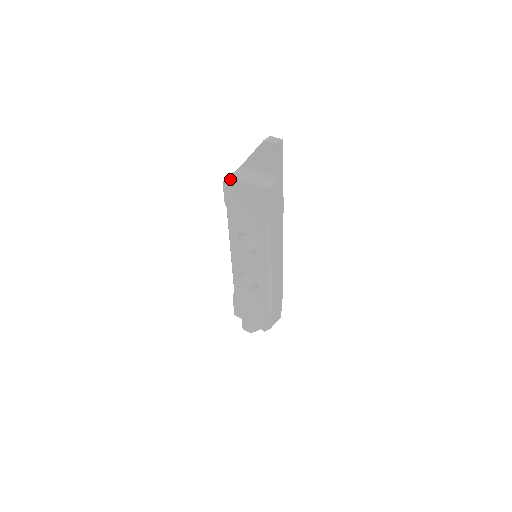
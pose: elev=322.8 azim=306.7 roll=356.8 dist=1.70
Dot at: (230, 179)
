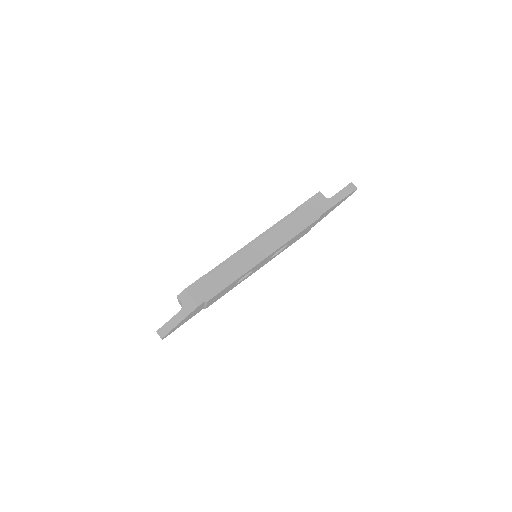
Dot at: occluded
